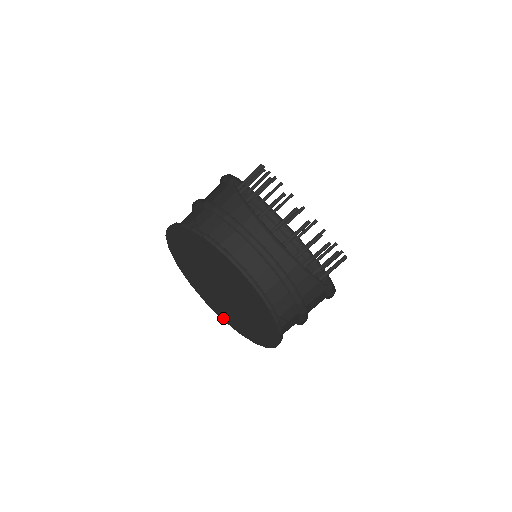
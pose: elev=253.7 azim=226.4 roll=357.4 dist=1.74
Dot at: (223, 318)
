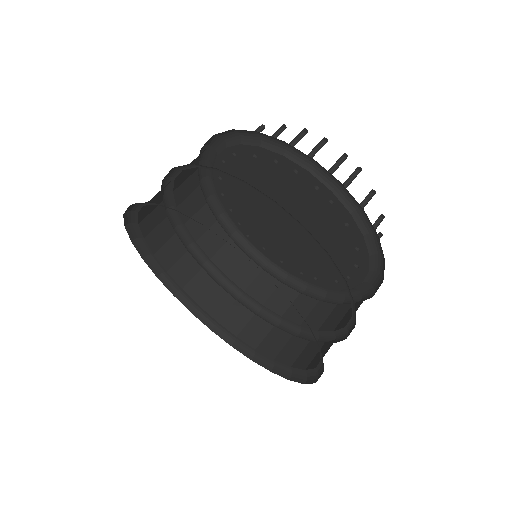
Dot at: occluded
